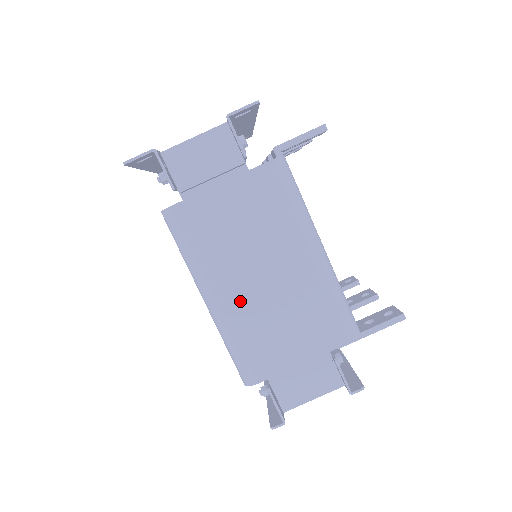
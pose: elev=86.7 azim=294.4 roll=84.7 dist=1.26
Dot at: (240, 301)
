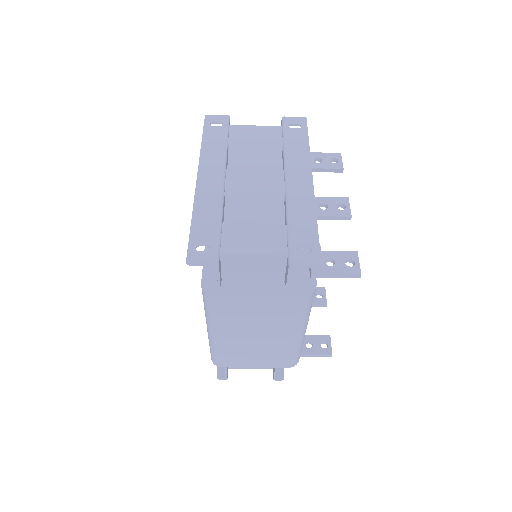
Dot at: (233, 340)
